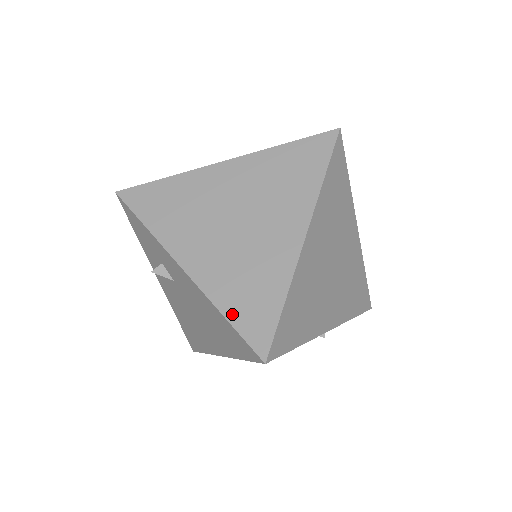
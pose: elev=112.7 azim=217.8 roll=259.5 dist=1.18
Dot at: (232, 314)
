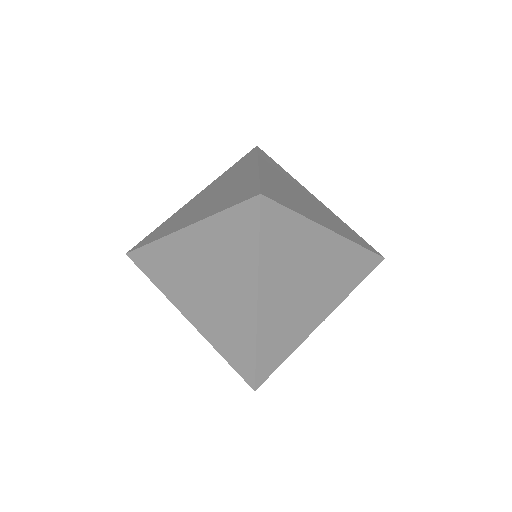
Dot at: (226, 356)
